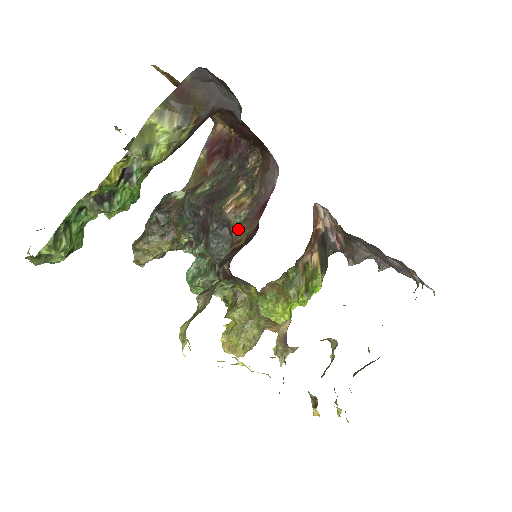
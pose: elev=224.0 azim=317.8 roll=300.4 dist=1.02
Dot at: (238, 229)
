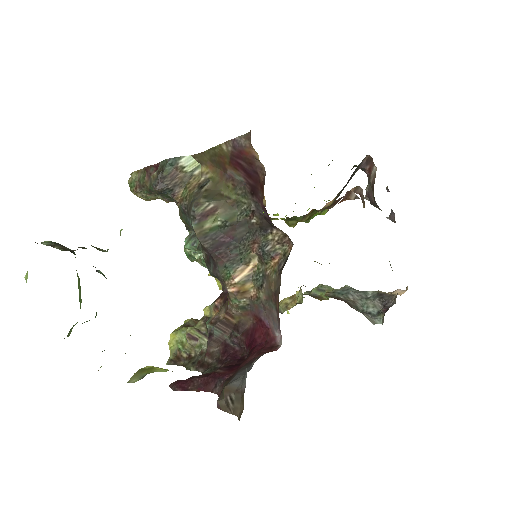
Dot at: (234, 308)
